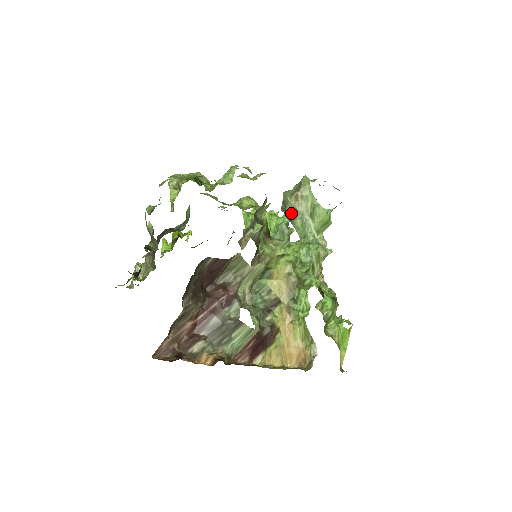
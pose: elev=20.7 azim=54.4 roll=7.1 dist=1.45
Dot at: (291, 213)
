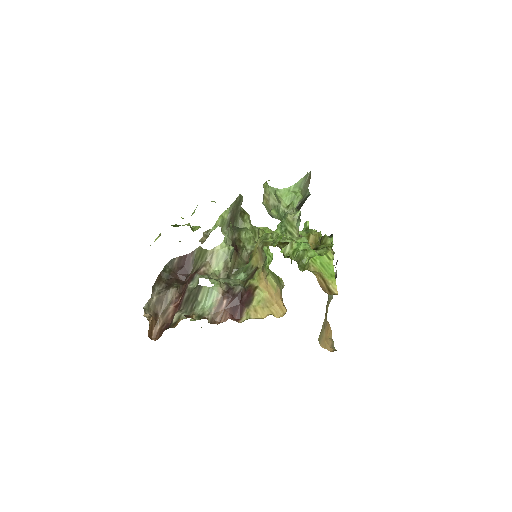
Dot at: (269, 211)
